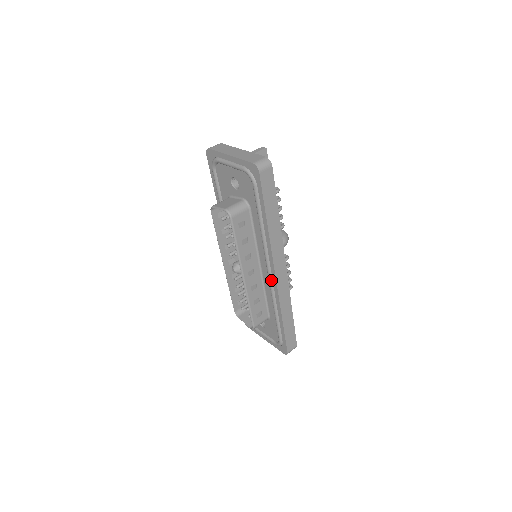
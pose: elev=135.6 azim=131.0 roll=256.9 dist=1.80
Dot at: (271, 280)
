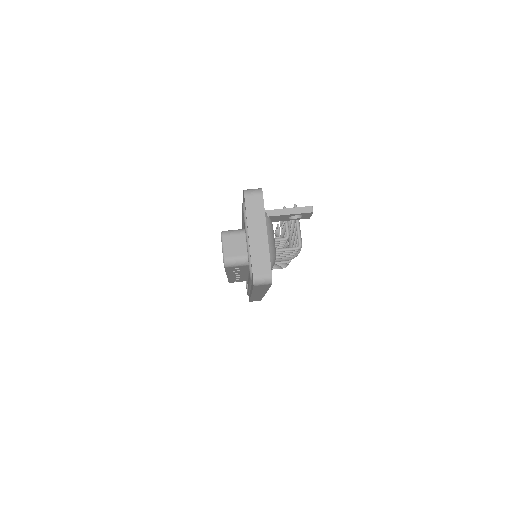
Dot at: (249, 290)
